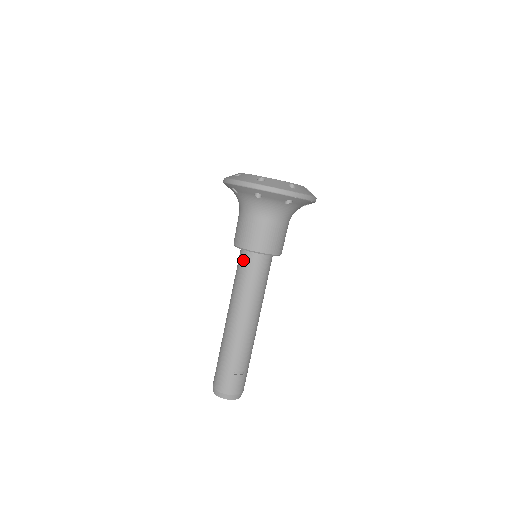
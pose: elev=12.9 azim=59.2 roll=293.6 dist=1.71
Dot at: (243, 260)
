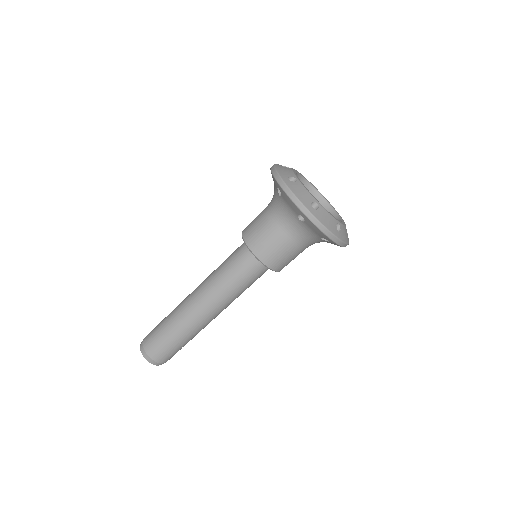
Dot at: (253, 268)
